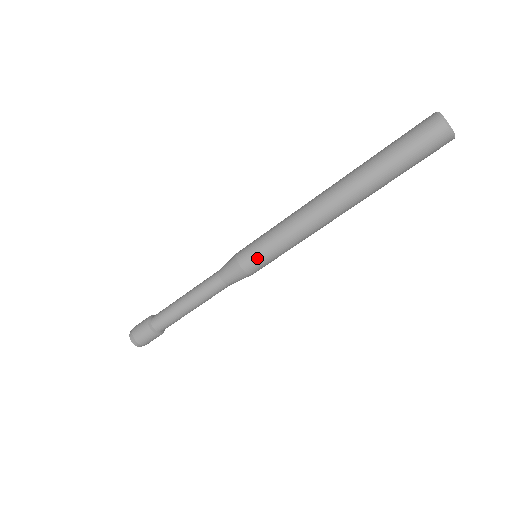
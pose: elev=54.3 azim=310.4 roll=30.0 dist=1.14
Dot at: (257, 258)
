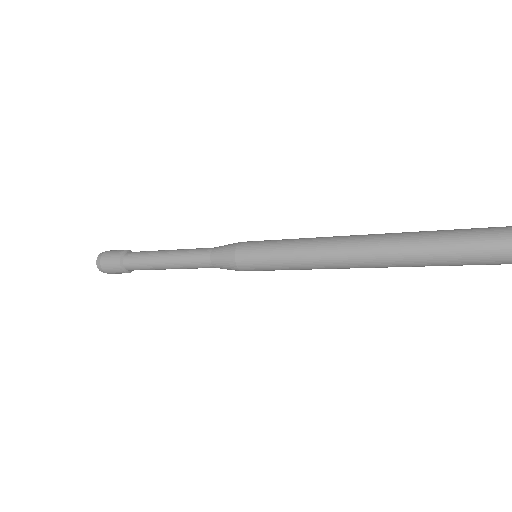
Dot at: (258, 269)
